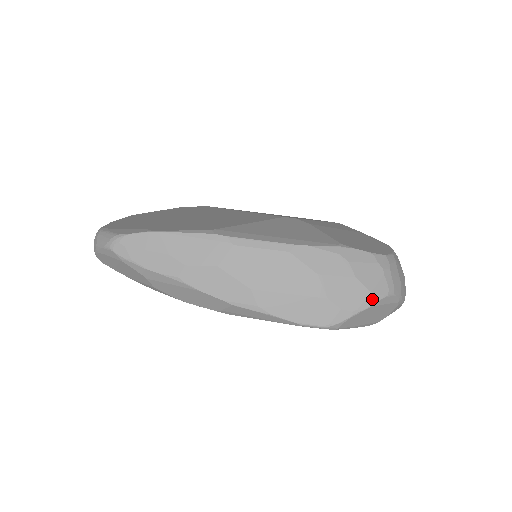
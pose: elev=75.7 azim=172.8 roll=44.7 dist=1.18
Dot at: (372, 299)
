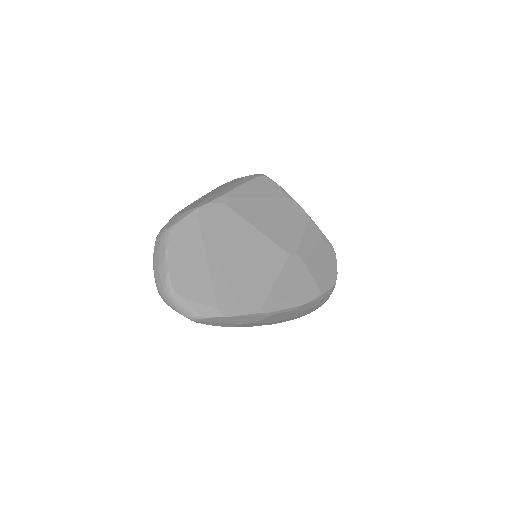
Dot at: occluded
